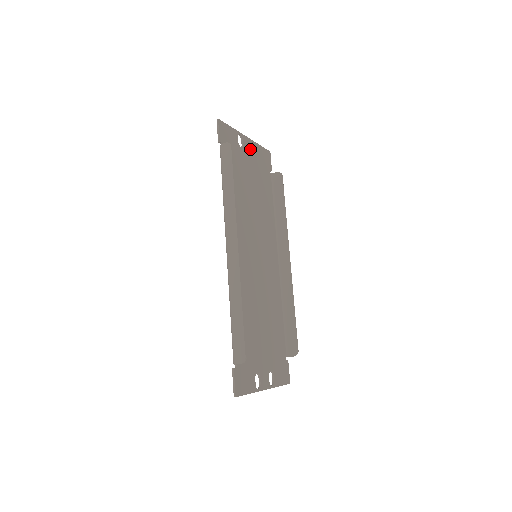
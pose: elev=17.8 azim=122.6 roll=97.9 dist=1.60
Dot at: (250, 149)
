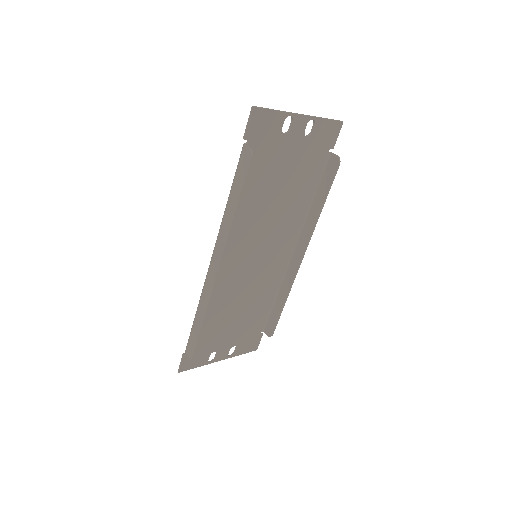
Dot at: (302, 131)
